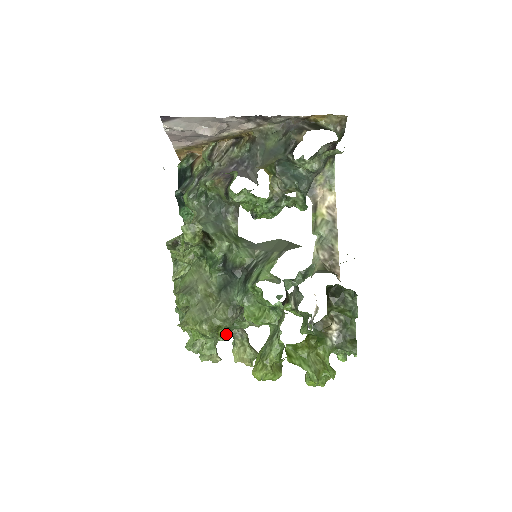
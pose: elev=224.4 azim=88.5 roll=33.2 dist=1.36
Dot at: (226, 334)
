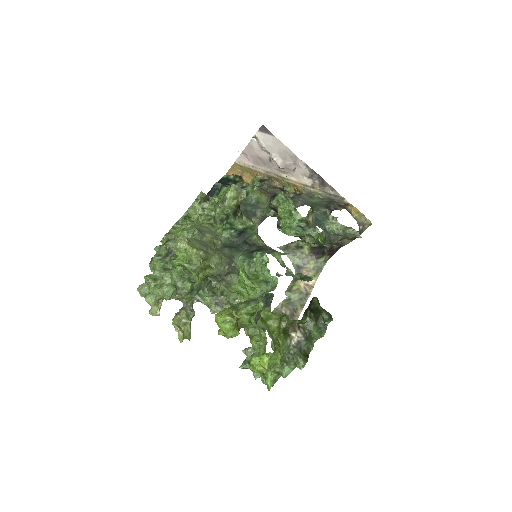
Dot at: occluded
